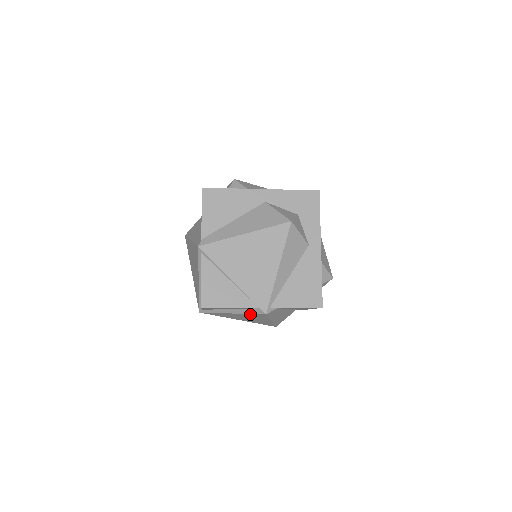
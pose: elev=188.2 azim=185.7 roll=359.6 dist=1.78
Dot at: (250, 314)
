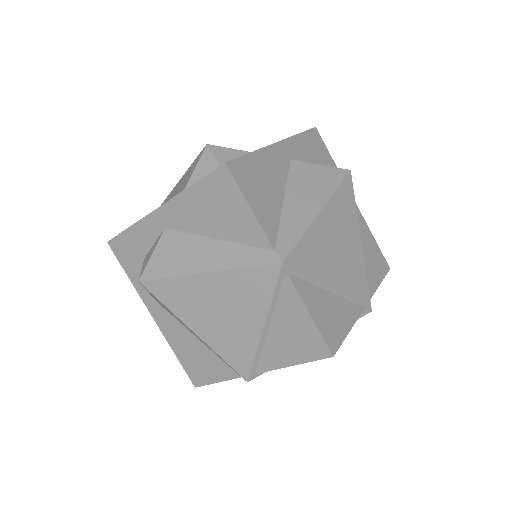
Dot at: occluded
